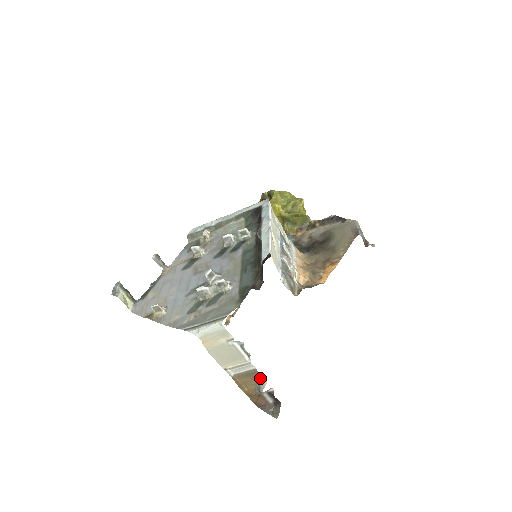
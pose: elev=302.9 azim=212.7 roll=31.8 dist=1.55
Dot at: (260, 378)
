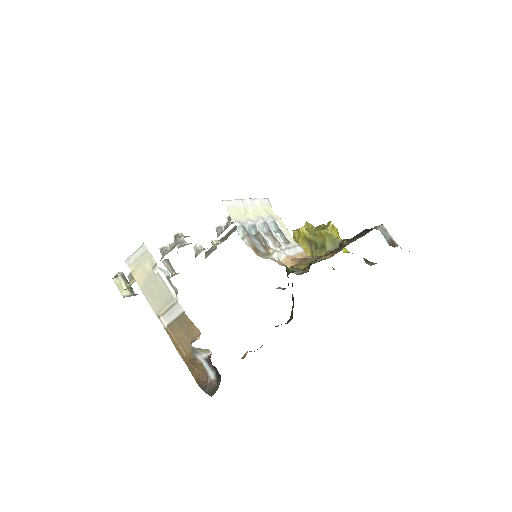
Dot at: (194, 331)
